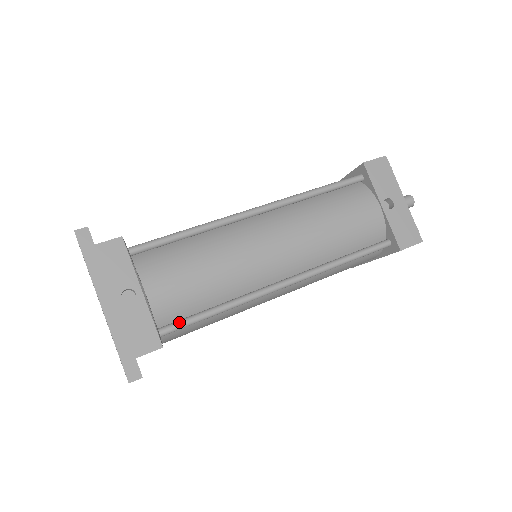
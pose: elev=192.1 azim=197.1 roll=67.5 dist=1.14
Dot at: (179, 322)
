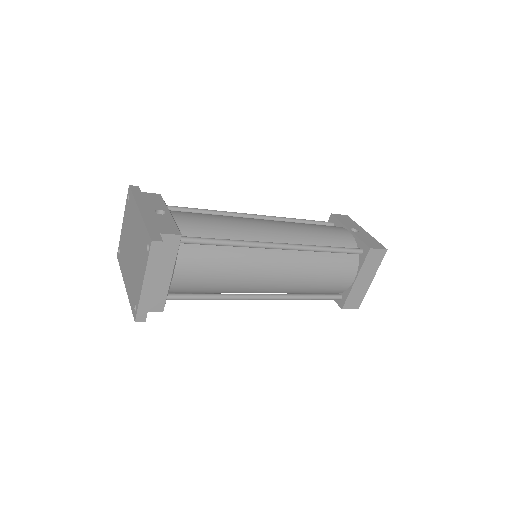
Dot at: (195, 237)
